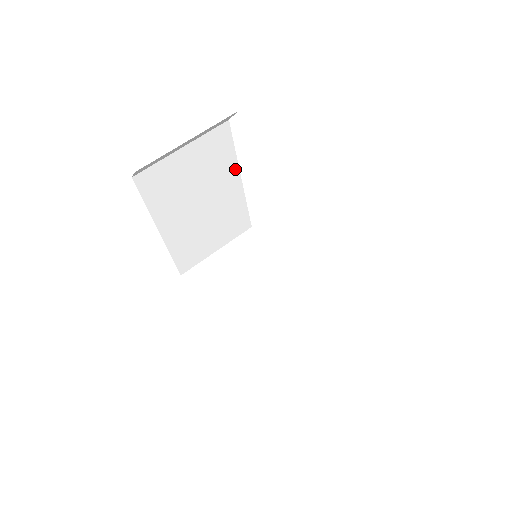
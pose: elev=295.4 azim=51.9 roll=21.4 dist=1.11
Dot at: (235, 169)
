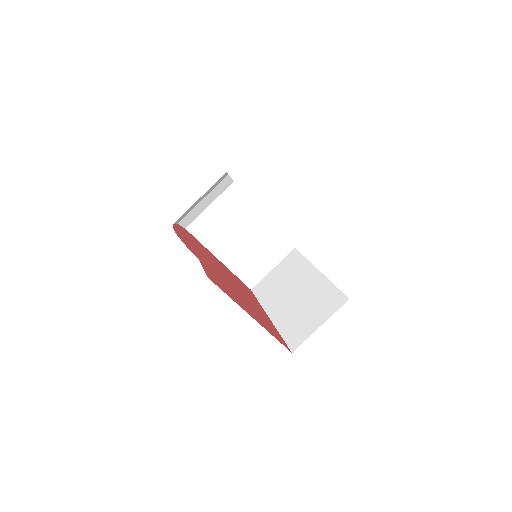
Dot at: (256, 210)
